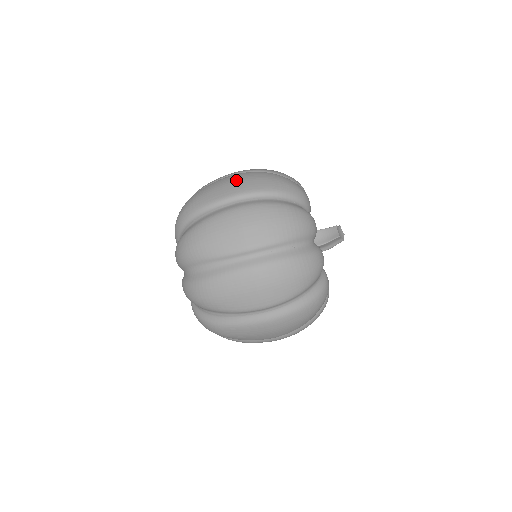
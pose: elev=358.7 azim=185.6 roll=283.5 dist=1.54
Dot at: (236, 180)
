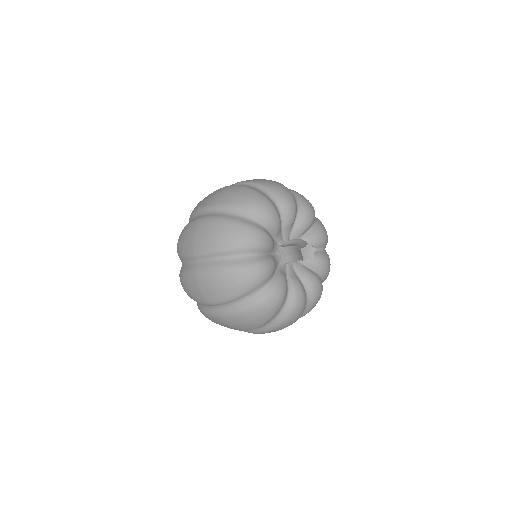
Dot at: (194, 235)
